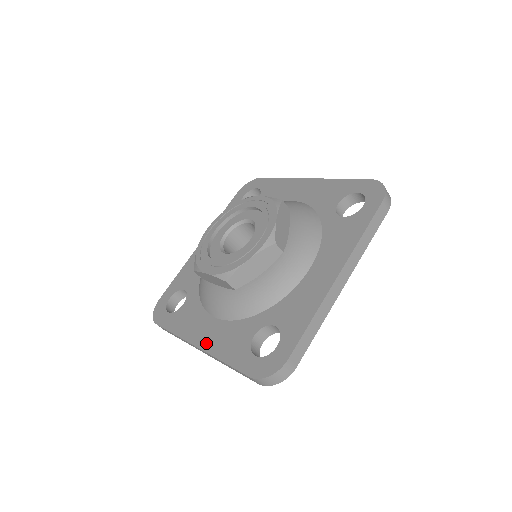
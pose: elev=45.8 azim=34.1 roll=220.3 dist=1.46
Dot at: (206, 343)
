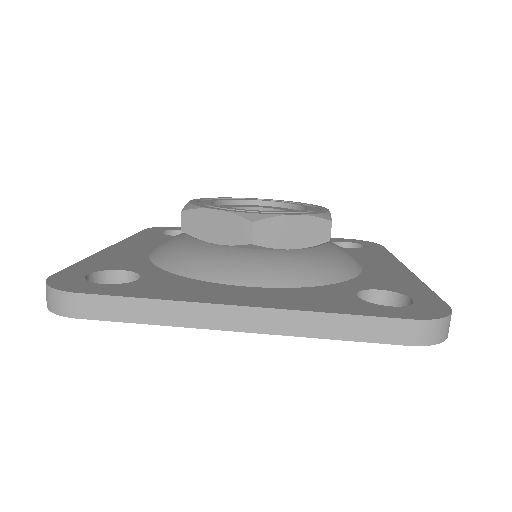
Dot at: (114, 250)
